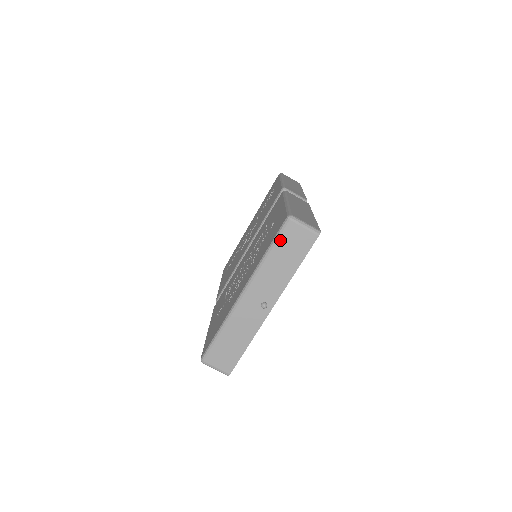
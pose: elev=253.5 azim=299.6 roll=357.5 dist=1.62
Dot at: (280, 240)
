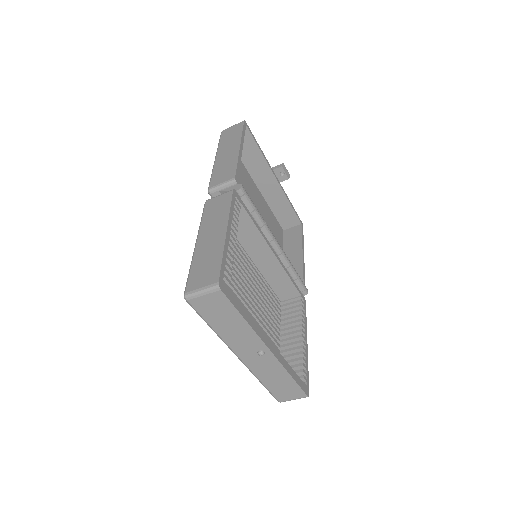
Dot at: (203, 315)
